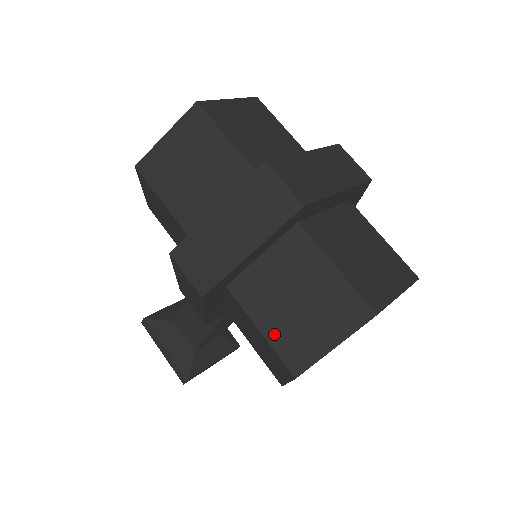
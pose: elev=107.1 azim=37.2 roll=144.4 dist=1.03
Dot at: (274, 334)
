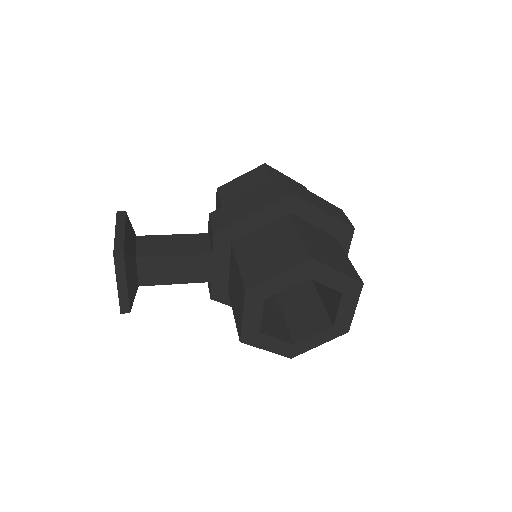
Dot at: (308, 241)
